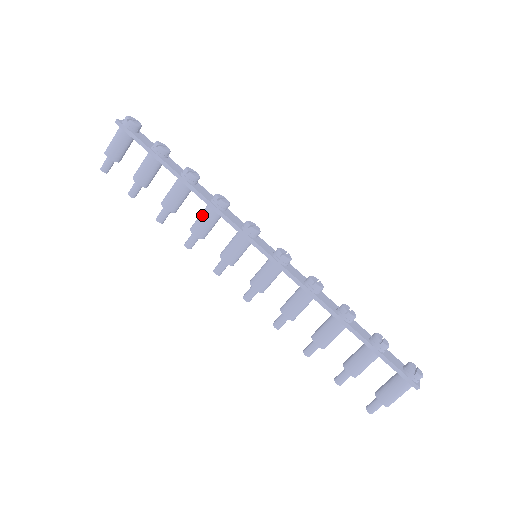
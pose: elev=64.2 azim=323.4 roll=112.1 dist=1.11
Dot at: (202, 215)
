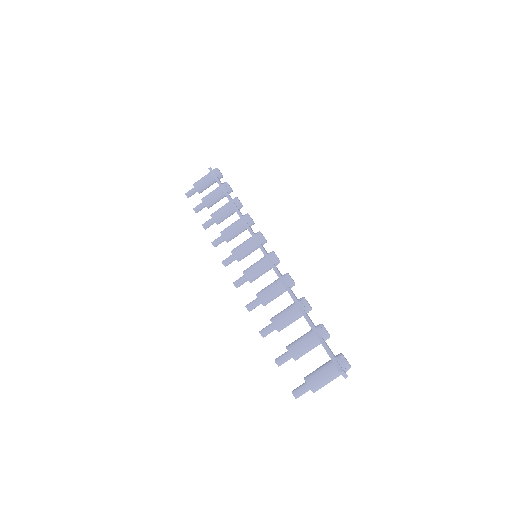
Dot at: (233, 223)
